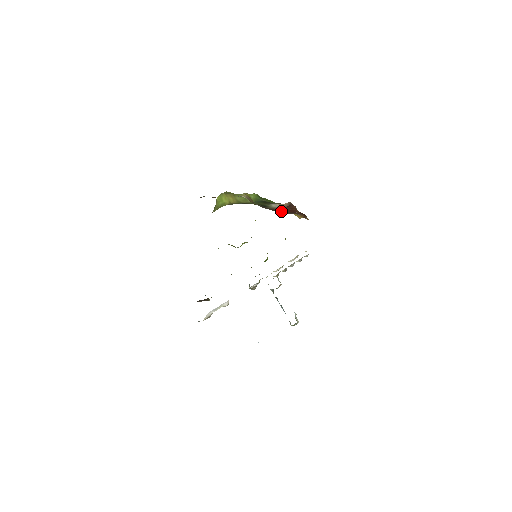
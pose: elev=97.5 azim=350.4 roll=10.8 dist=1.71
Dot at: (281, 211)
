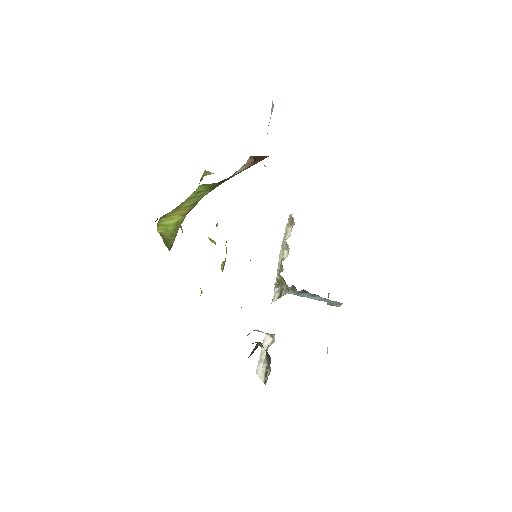
Dot at: occluded
